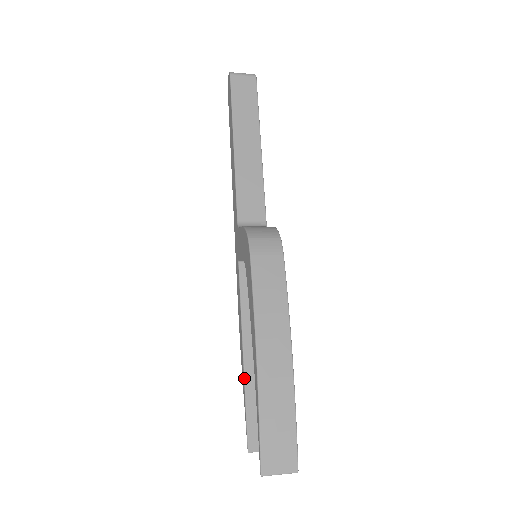
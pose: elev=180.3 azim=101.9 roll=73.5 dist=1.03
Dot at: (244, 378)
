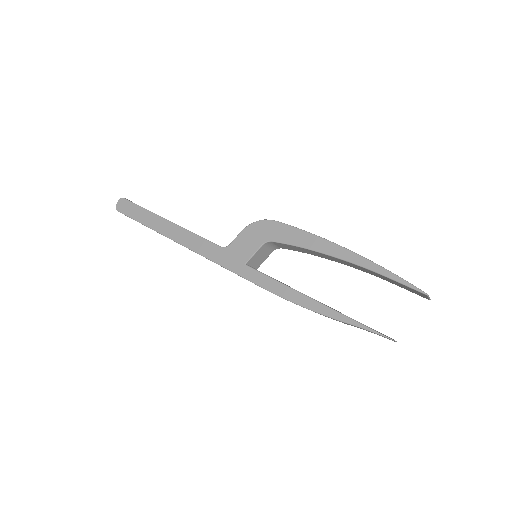
Dot at: (333, 309)
